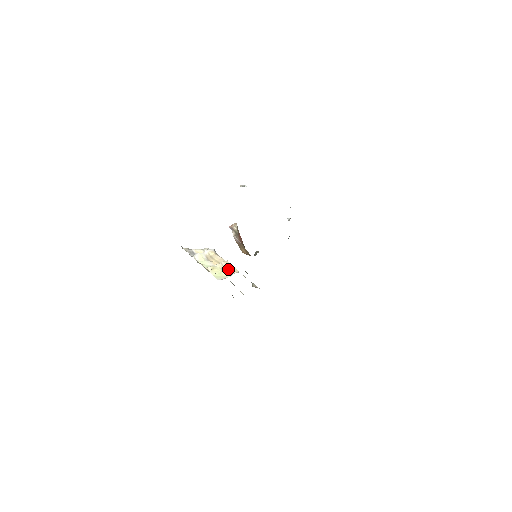
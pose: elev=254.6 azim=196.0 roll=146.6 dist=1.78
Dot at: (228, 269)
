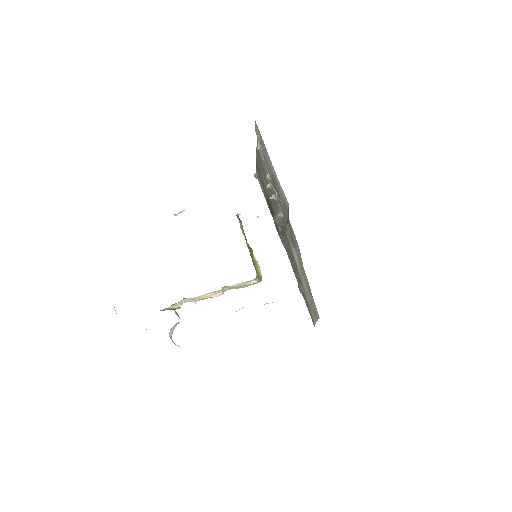
Dot at: (240, 285)
